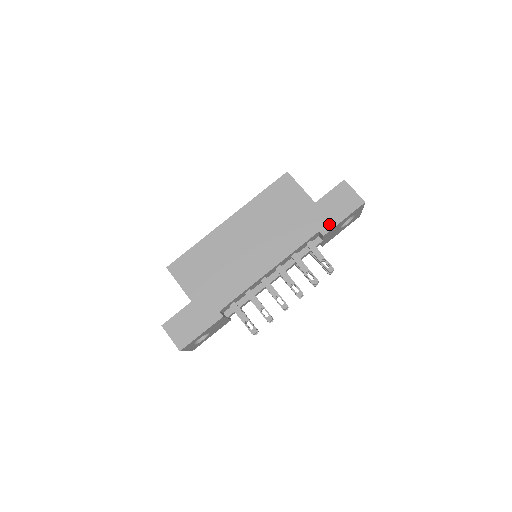
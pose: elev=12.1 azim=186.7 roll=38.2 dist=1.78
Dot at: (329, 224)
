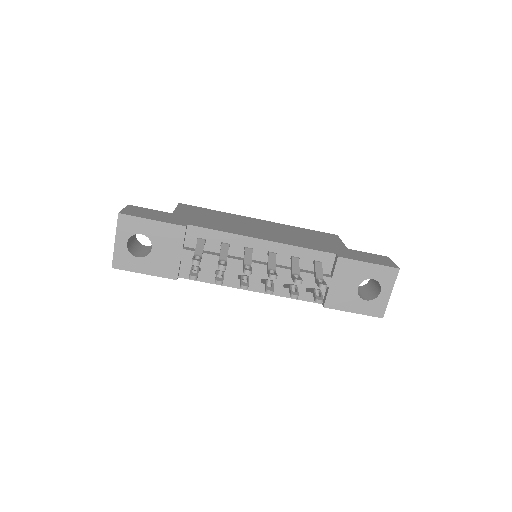
Dot at: (350, 257)
